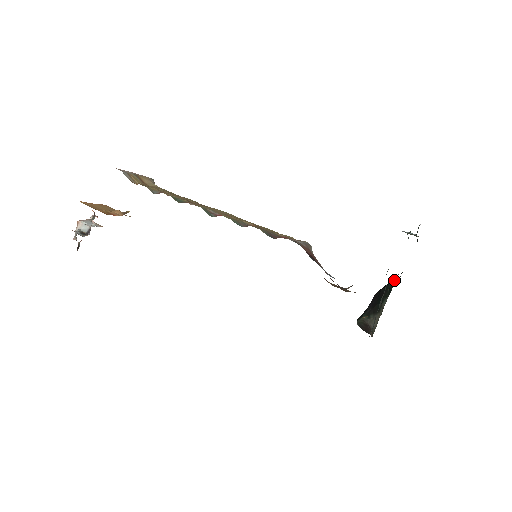
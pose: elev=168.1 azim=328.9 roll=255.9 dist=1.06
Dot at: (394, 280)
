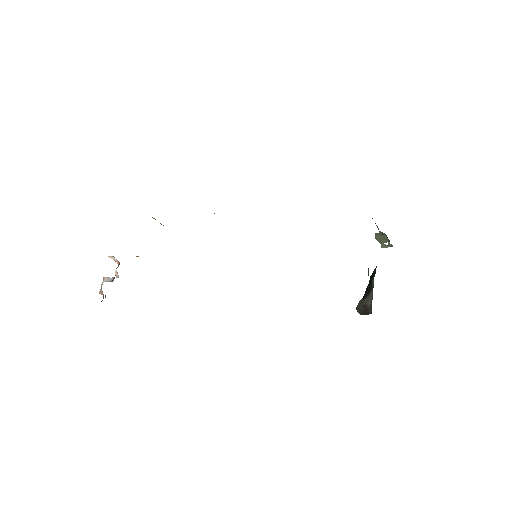
Dot at: occluded
